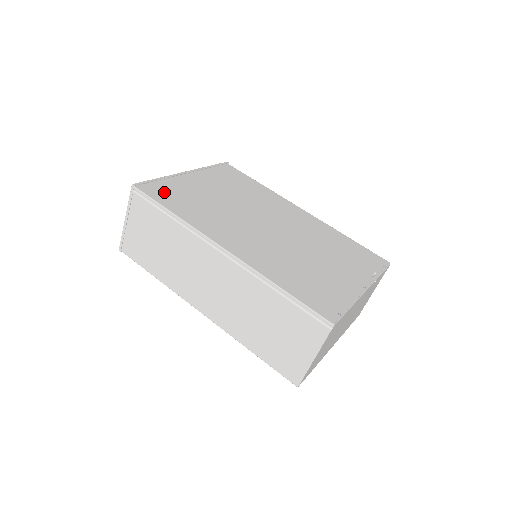
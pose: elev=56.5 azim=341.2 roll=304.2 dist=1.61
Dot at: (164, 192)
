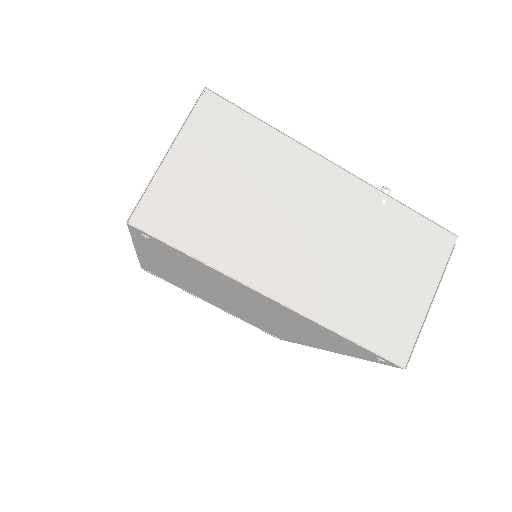
Dot at: occluded
